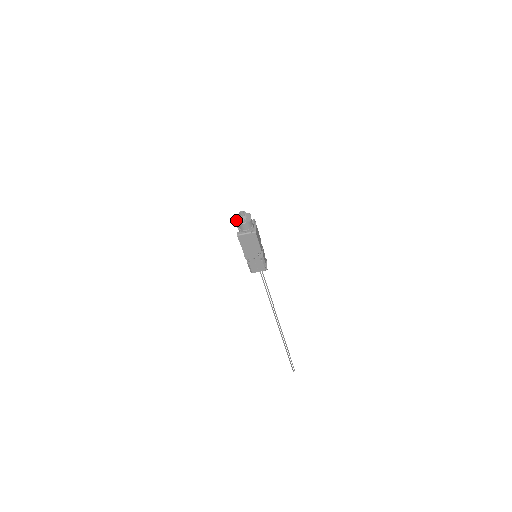
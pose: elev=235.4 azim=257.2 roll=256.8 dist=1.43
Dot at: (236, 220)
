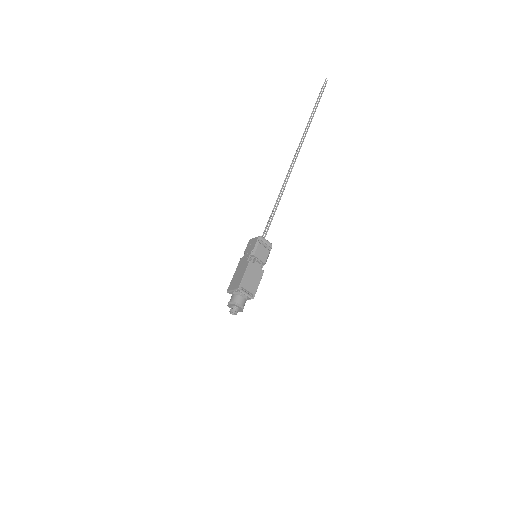
Dot at: occluded
